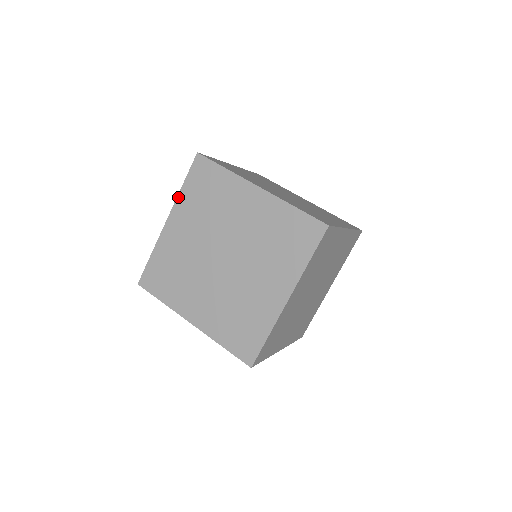
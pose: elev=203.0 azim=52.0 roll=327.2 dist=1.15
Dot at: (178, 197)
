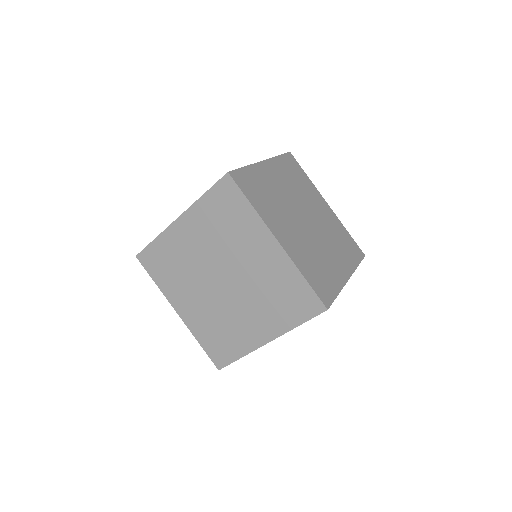
Dot at: (163, 292)
